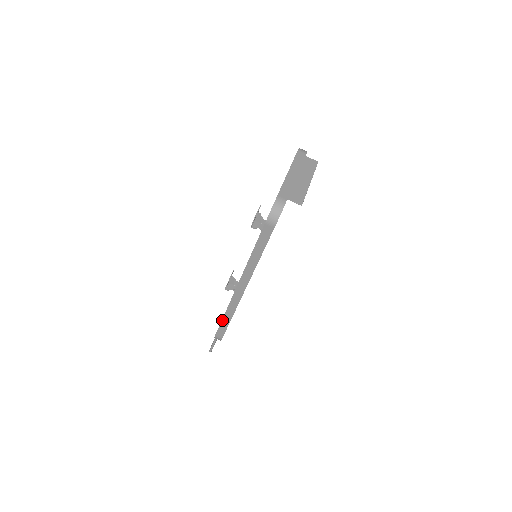
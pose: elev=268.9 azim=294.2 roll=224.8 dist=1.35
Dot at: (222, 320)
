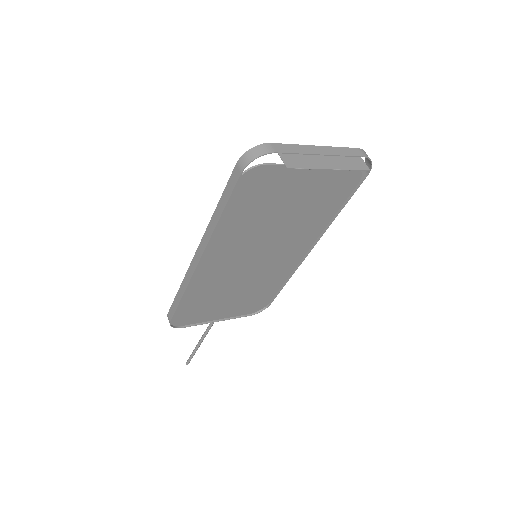
Dot at: (177, 294)
